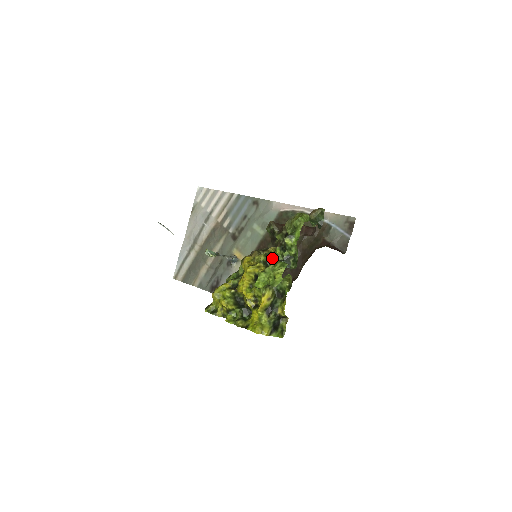
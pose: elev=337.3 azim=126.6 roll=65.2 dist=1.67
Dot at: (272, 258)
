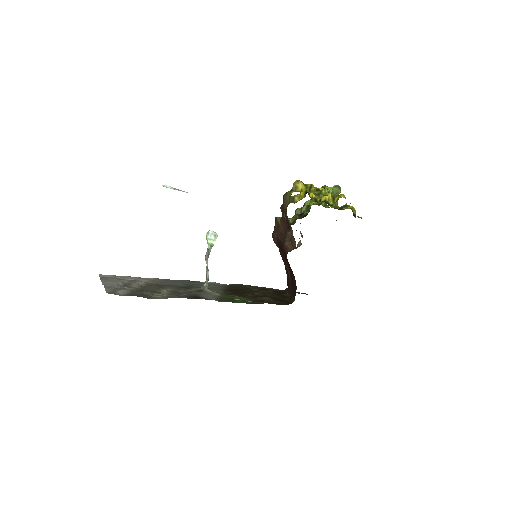
Dot at: (311, 204)
